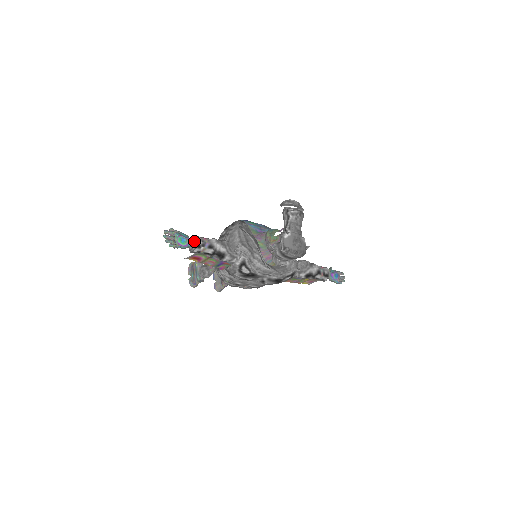
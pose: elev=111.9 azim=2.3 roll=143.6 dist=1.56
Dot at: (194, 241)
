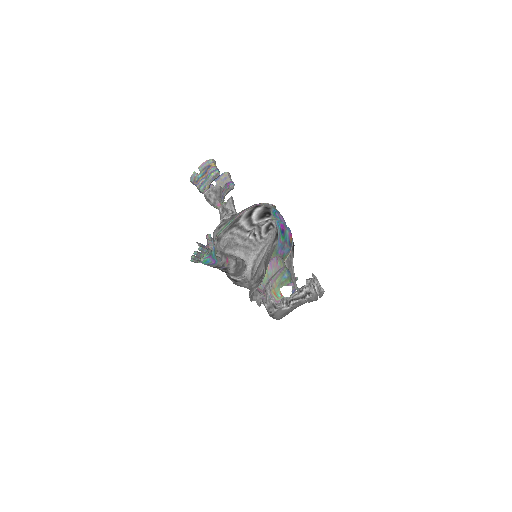
Dot at: (216, 264)
